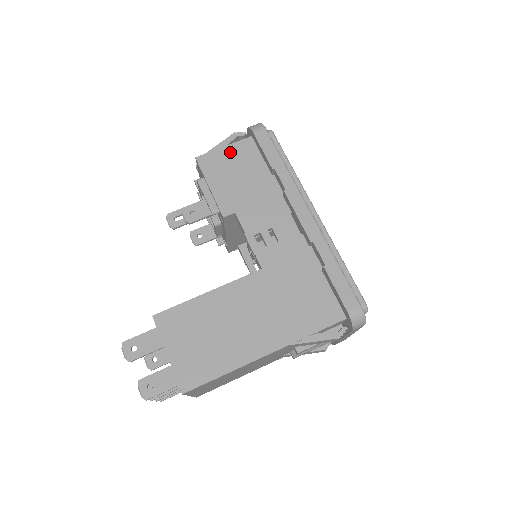
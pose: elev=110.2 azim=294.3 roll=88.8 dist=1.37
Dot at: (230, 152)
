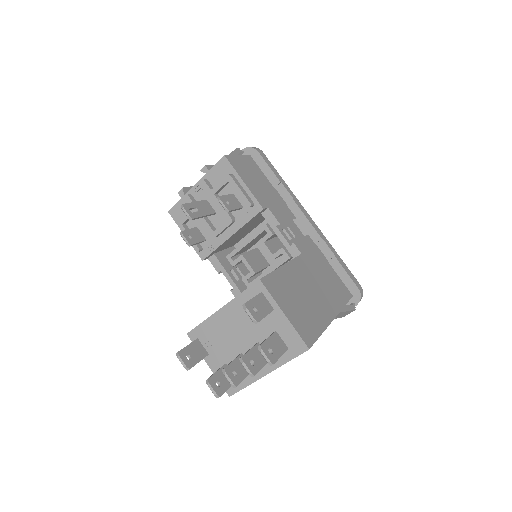
Dot at: (244, 161)
